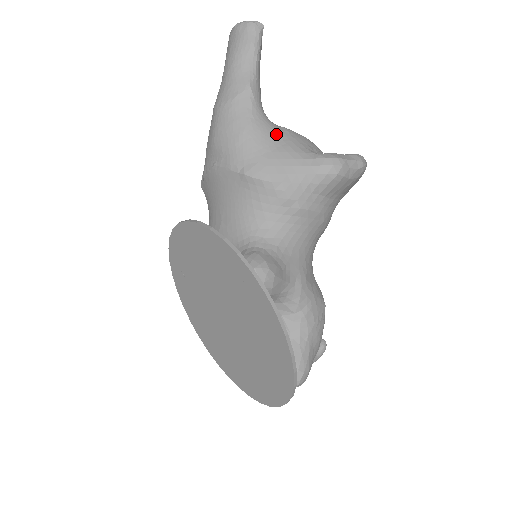
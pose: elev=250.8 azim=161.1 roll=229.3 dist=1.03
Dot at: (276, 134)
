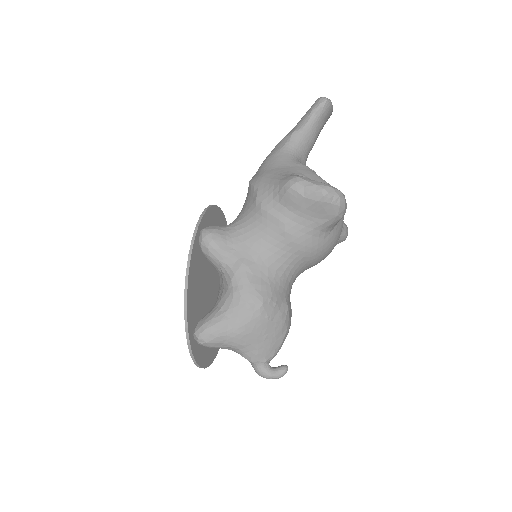
Dot at: (285, 162)
